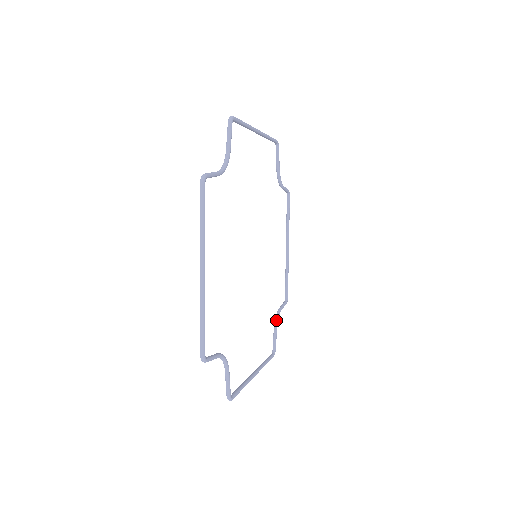
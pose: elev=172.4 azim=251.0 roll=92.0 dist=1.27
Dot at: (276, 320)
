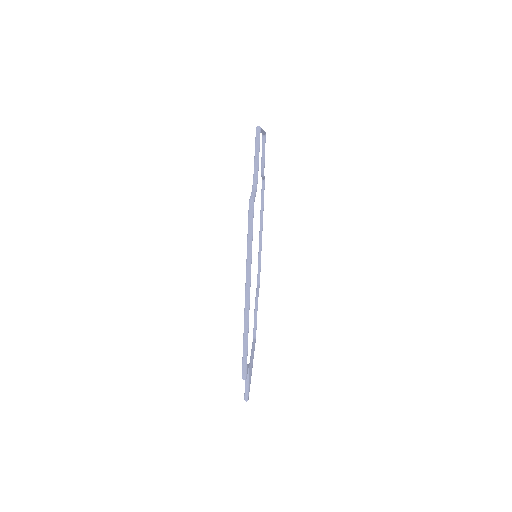
Dot at: (256, 307)
